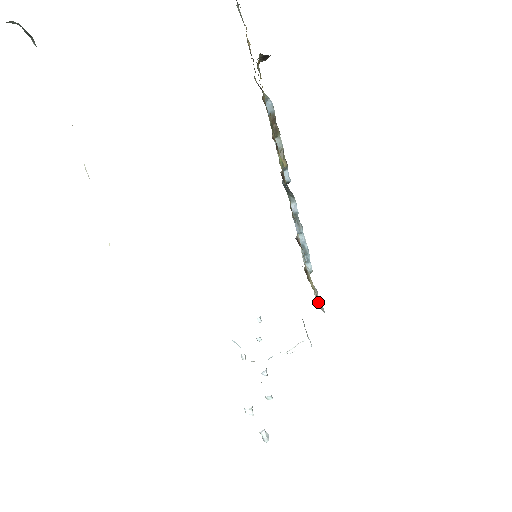
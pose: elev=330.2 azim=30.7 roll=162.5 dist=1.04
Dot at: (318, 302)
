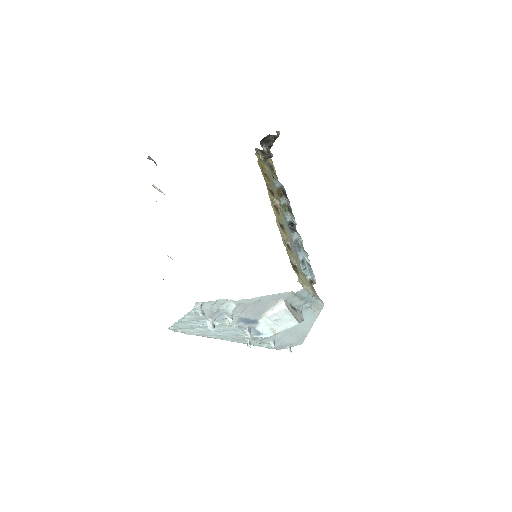
Dot at: occluded
